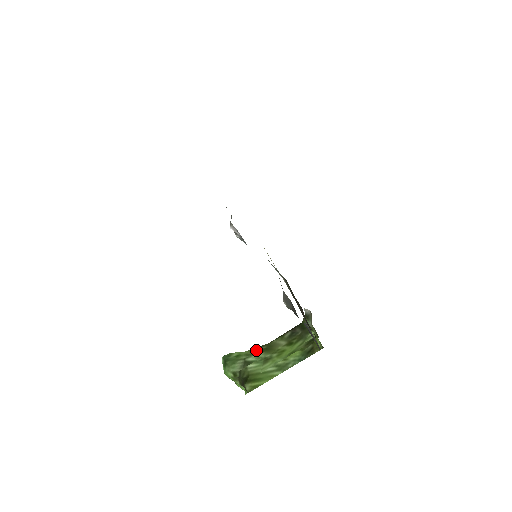
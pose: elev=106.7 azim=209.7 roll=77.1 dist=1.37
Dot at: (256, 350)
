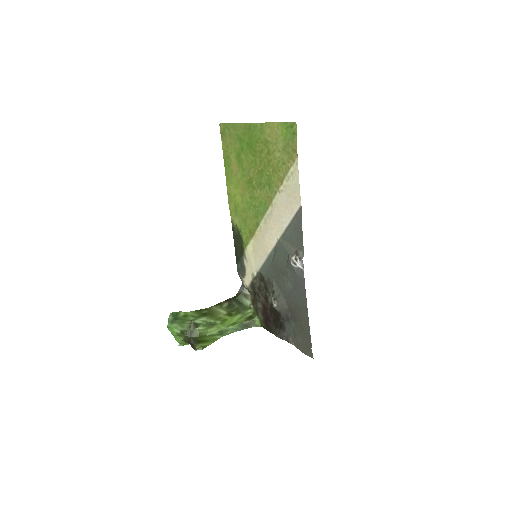
Dot at: (200, 313)
